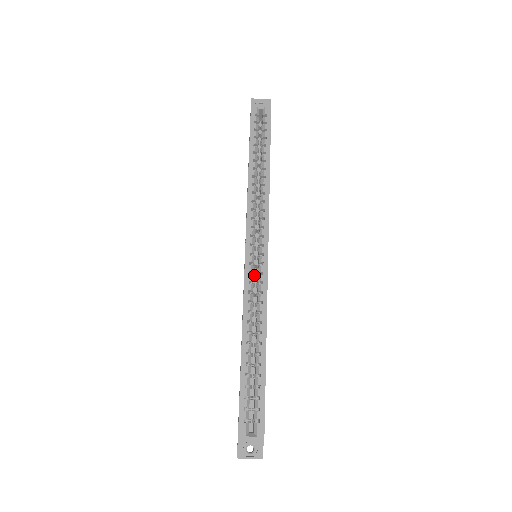
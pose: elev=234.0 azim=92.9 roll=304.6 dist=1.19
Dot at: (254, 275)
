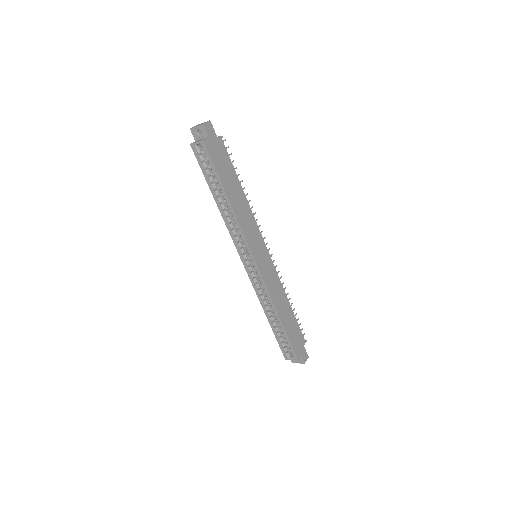
Dot at: occluded
